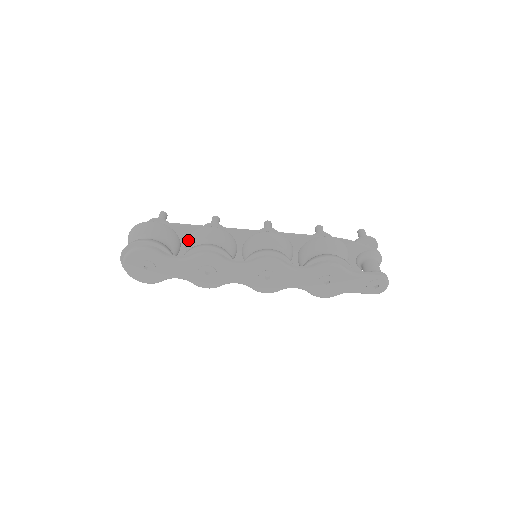
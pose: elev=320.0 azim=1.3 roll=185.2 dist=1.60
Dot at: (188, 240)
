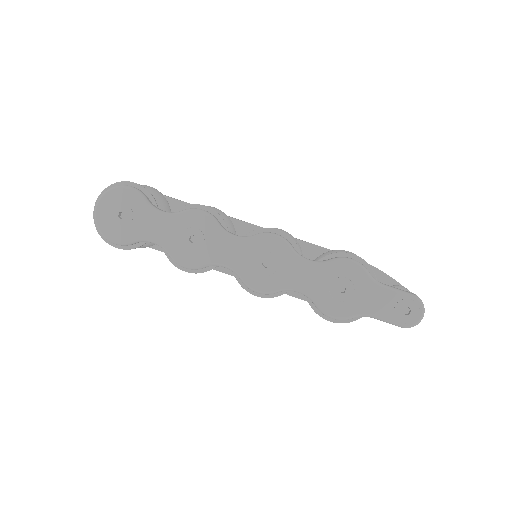
Dot at: occluded
